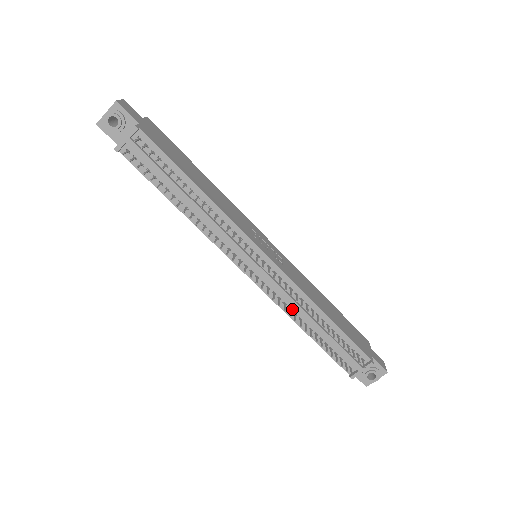
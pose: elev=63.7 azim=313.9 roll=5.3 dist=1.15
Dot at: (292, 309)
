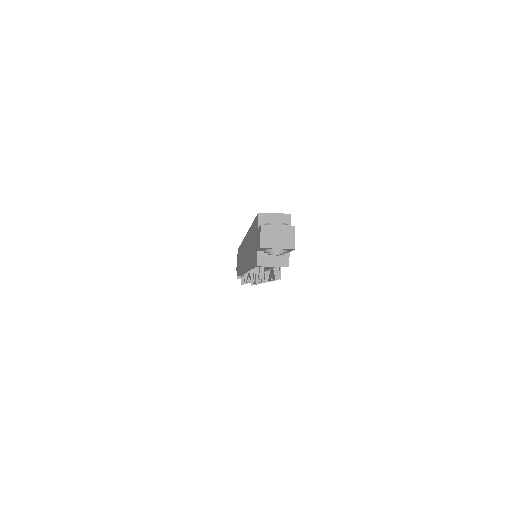
Dot at: occluded
